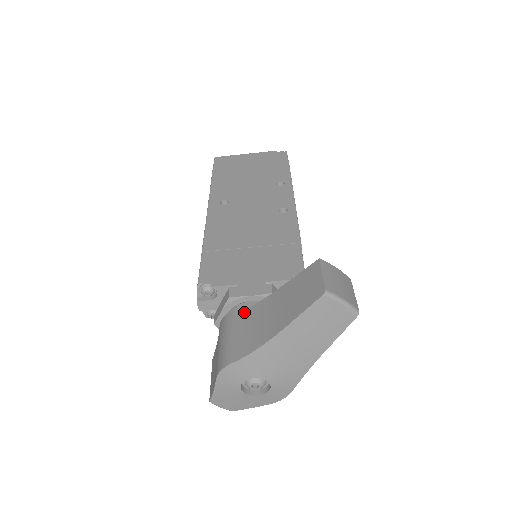
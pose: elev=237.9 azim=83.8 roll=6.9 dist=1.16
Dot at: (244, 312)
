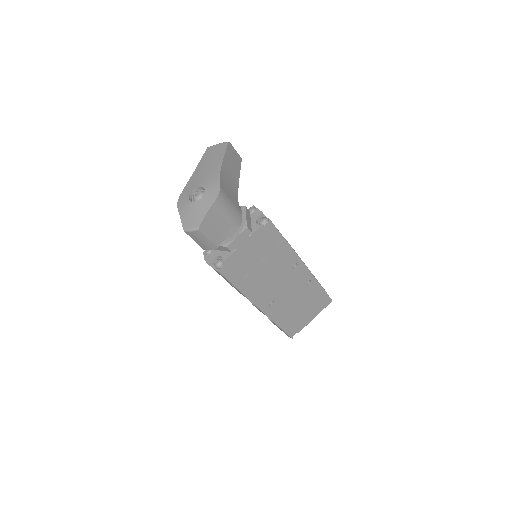
Dot at: occluded
